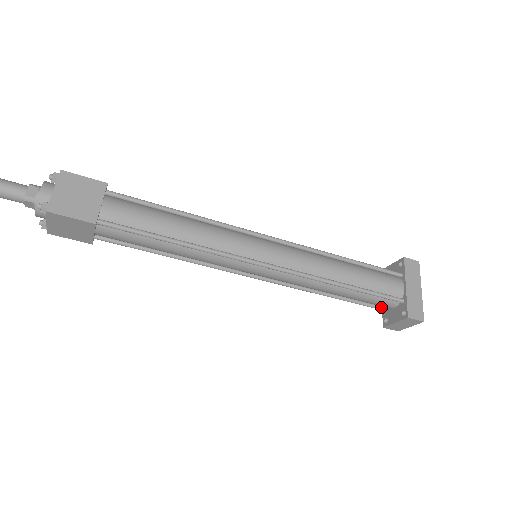
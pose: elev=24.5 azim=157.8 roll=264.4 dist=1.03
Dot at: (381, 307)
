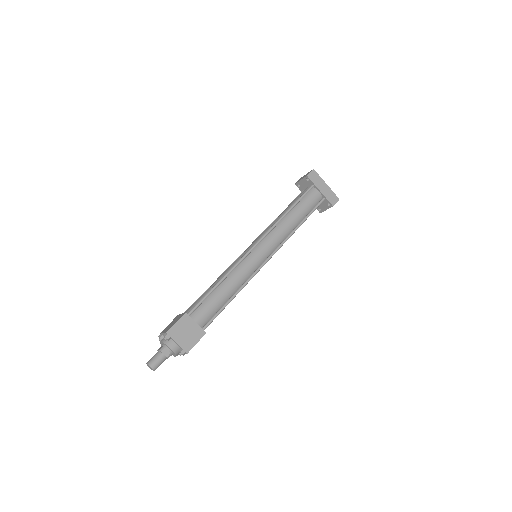
Dot at: occluded
